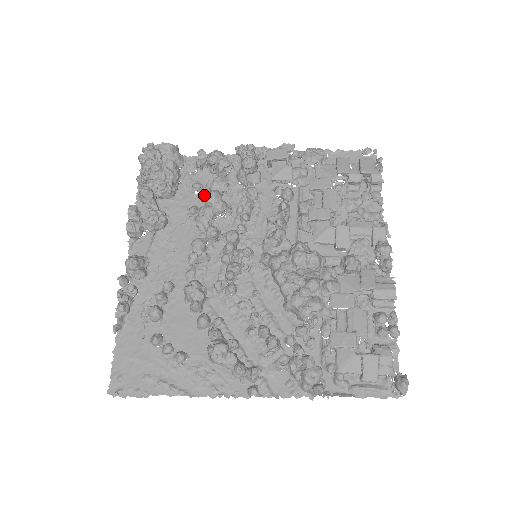
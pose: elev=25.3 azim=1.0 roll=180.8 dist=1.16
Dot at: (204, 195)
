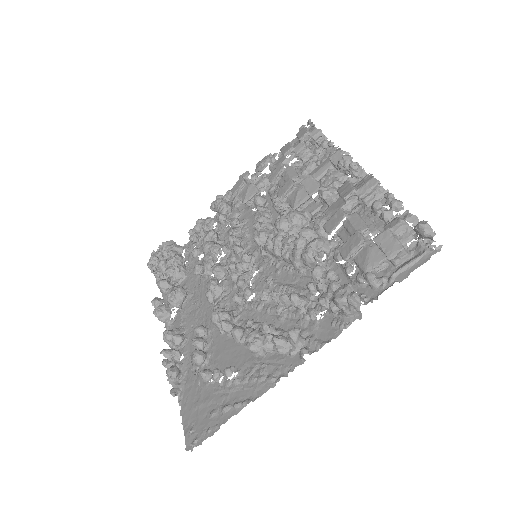
Dot at: occluded
